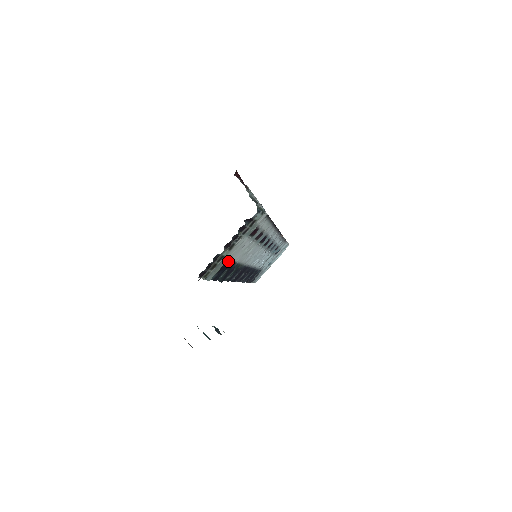
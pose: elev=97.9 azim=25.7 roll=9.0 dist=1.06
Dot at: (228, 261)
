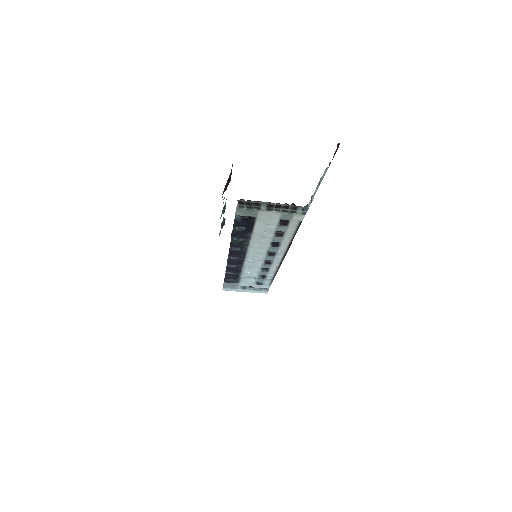
Dot at: (254, 221)
